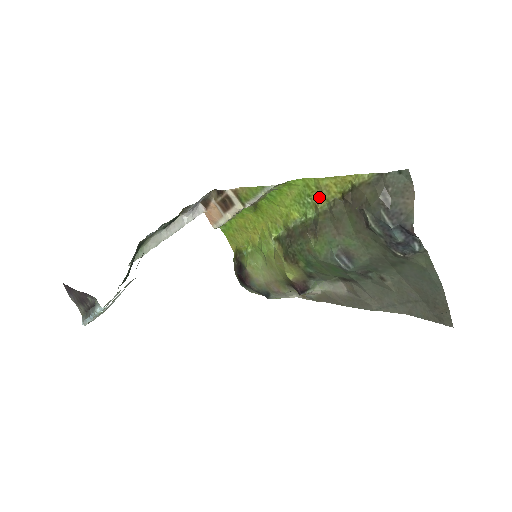
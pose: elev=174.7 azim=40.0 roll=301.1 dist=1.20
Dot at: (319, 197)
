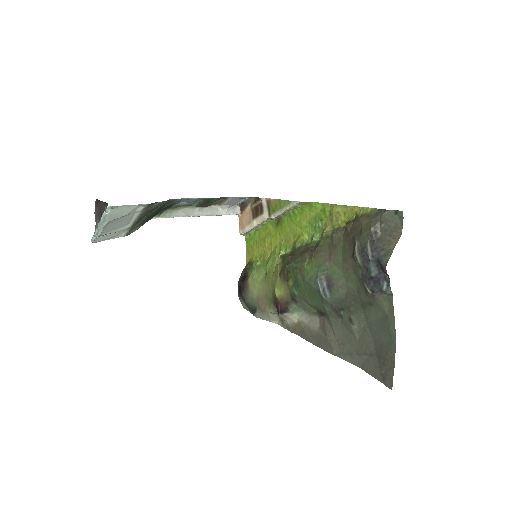
Dot at: (328, 223)
